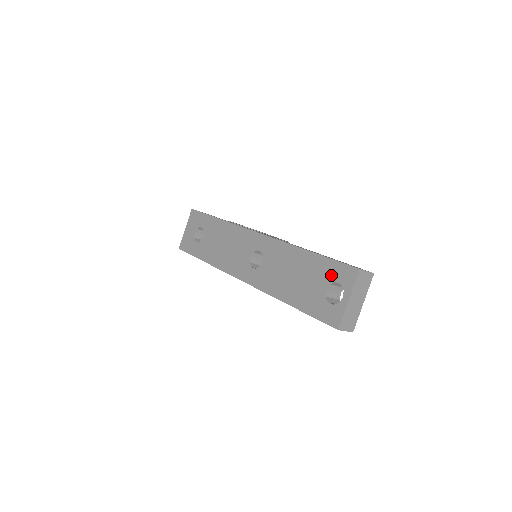
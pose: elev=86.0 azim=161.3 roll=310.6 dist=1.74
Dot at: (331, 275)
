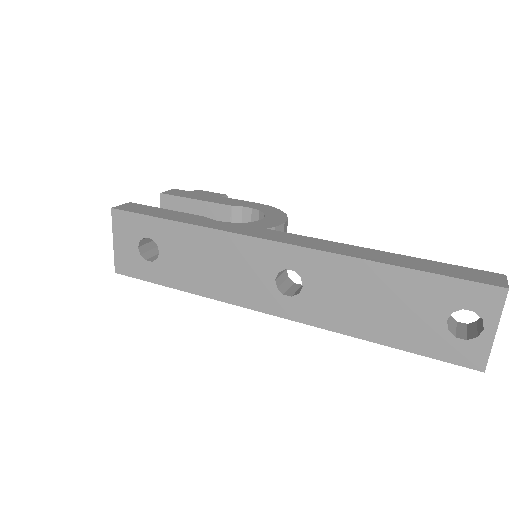
Dot at: (452, 300)
